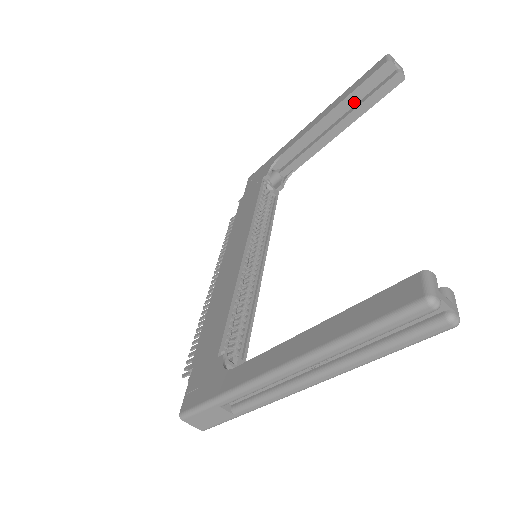
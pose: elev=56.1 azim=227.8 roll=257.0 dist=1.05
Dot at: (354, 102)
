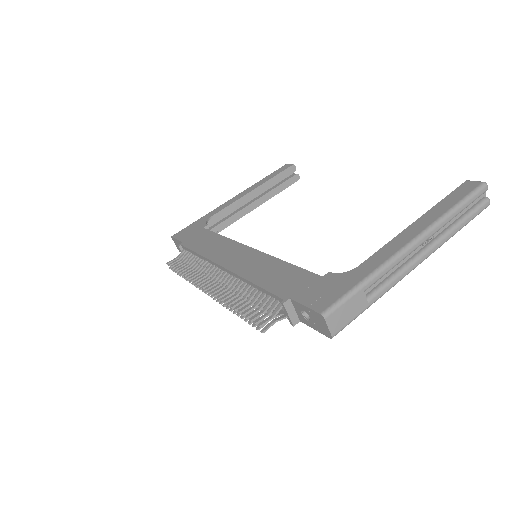
Dot at: occluded
